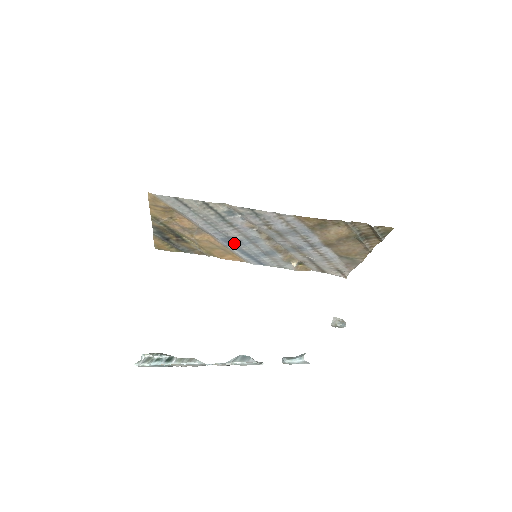
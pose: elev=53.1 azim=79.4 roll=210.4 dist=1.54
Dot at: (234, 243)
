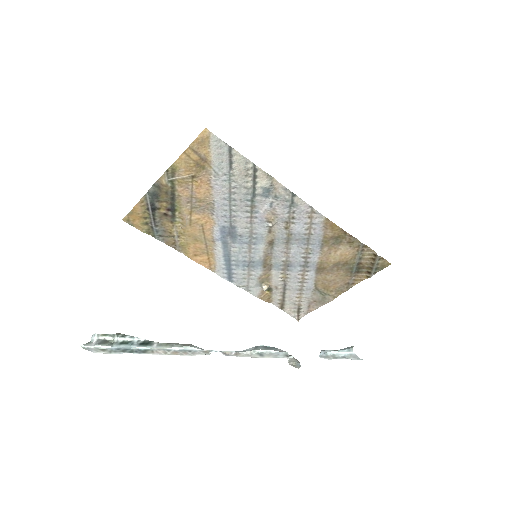
Dot at: (229, 238)
